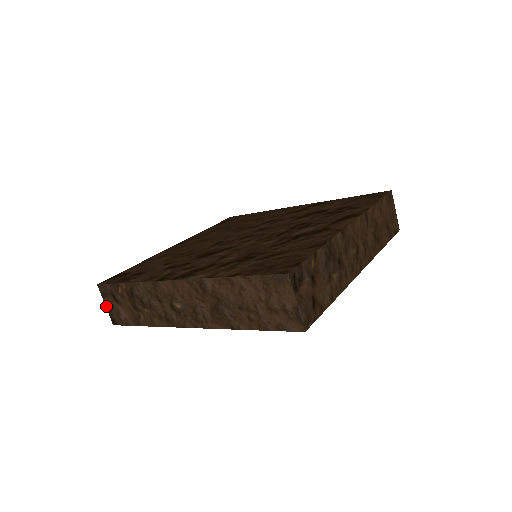
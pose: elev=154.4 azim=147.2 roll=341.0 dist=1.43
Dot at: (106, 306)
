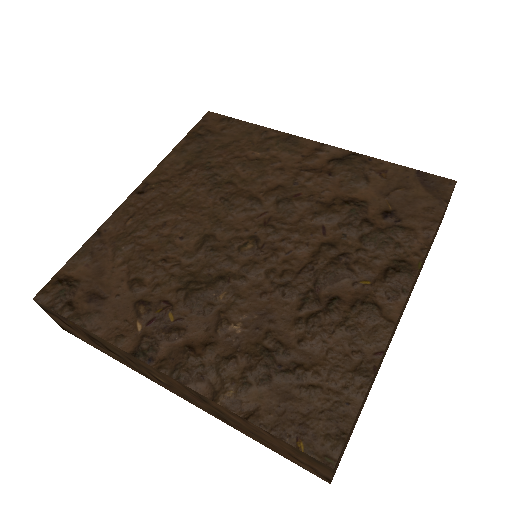
Dot at: occluded
